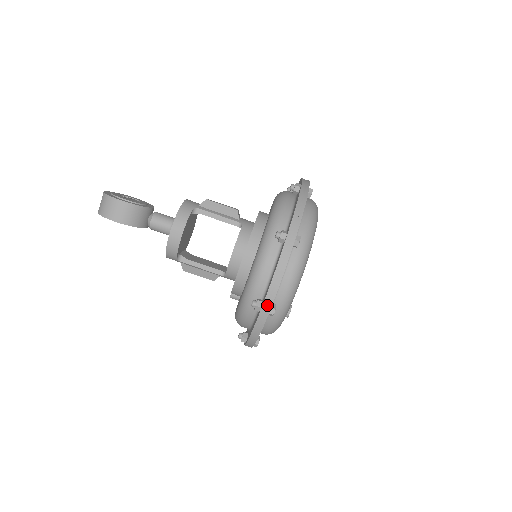
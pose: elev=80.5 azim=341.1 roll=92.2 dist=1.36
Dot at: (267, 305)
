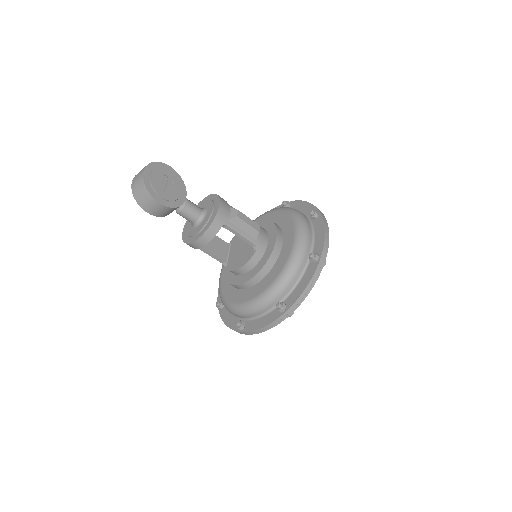
Dot at: (247, 333)
